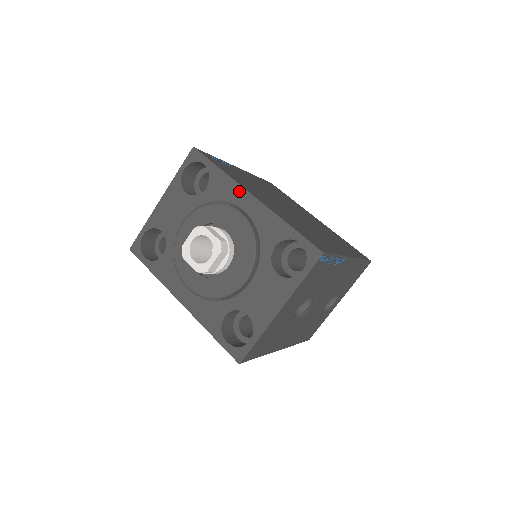
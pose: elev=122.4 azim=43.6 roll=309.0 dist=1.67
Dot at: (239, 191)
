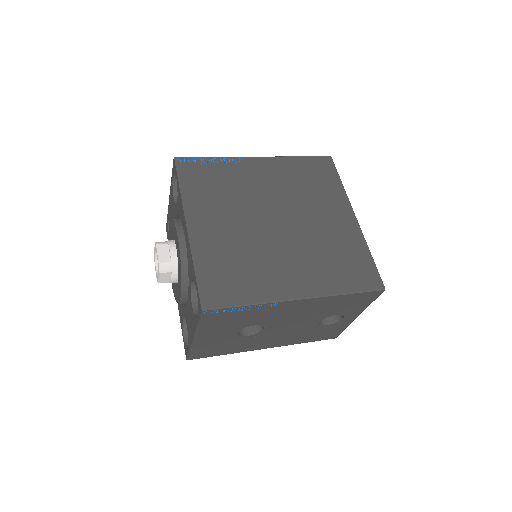
Dot at: (183, 216)
